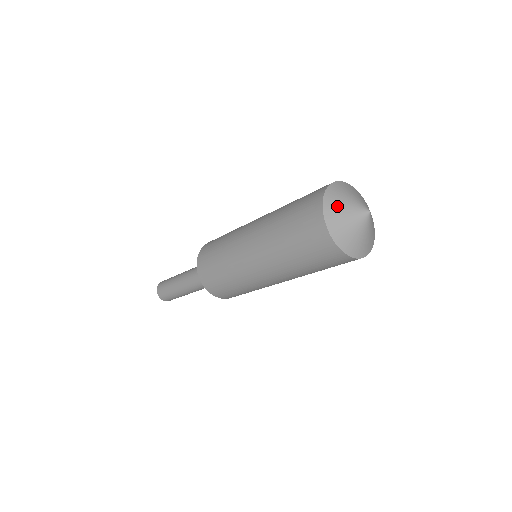
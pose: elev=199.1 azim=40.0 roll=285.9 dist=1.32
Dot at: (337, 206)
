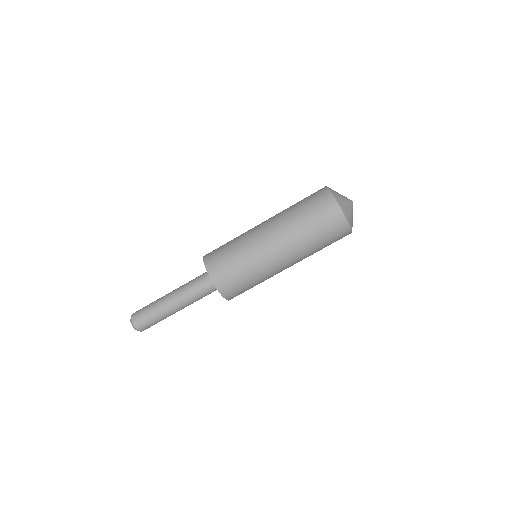
Dot at: occluded
